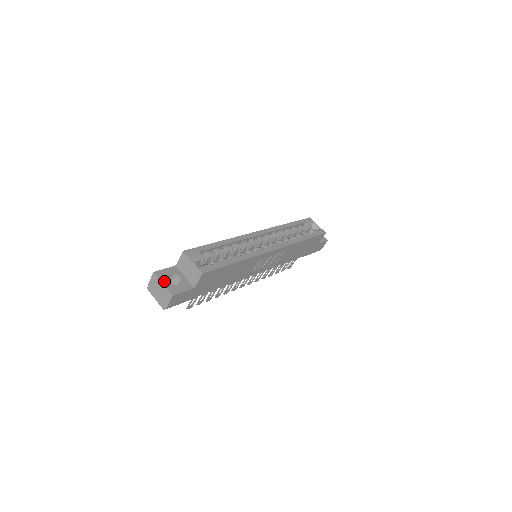
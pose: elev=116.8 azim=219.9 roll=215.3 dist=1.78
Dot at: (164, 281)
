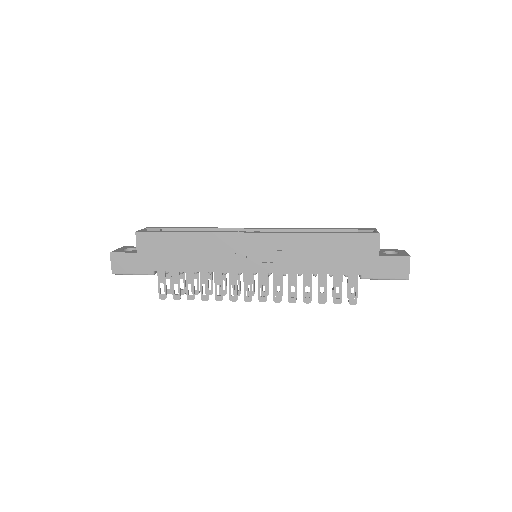
Dot at: (120, 249)
